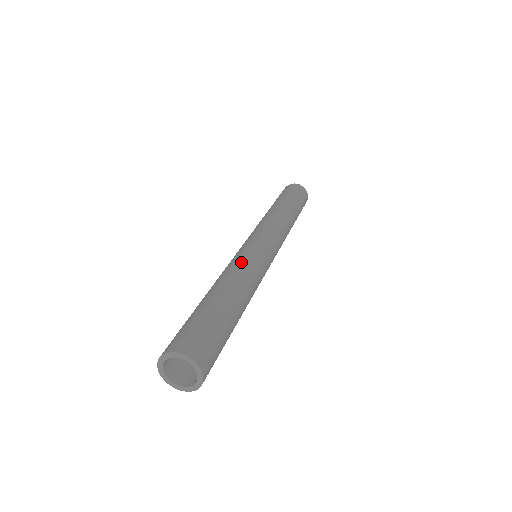
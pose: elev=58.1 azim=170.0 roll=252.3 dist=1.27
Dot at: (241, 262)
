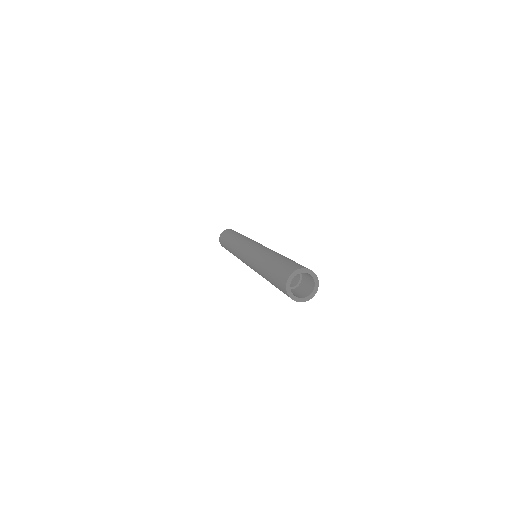
Dot at: (255, 253)
